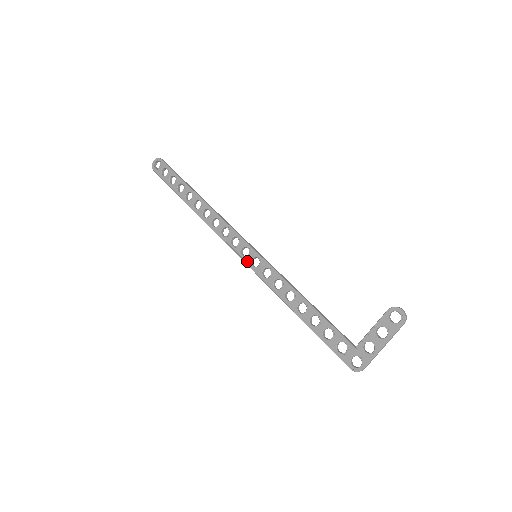
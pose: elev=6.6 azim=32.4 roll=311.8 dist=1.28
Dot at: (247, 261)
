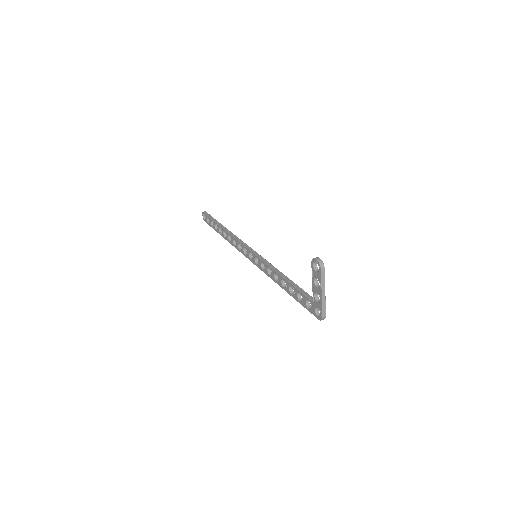
Dot at: (254, 262)
